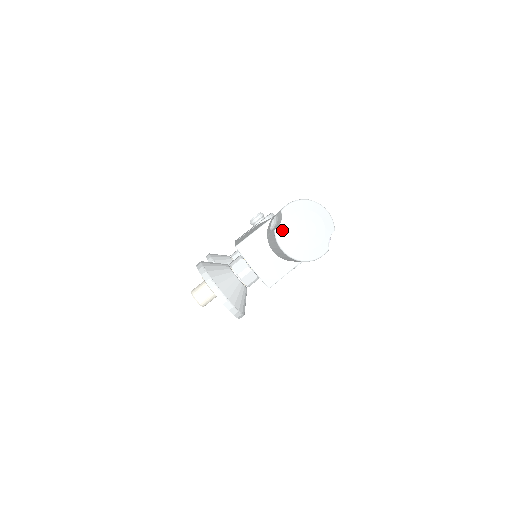
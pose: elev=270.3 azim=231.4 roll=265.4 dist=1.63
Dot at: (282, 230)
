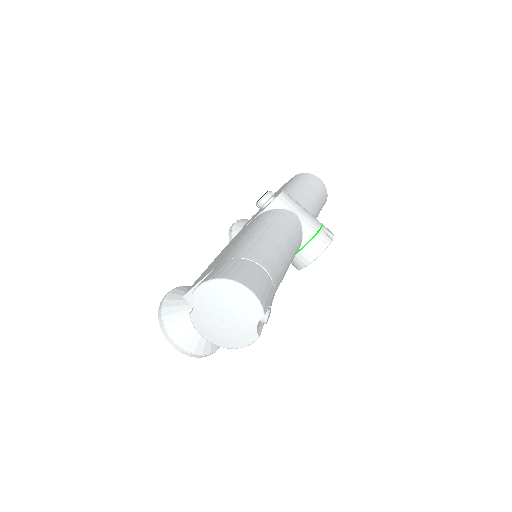
Dot at: (196, 316)
